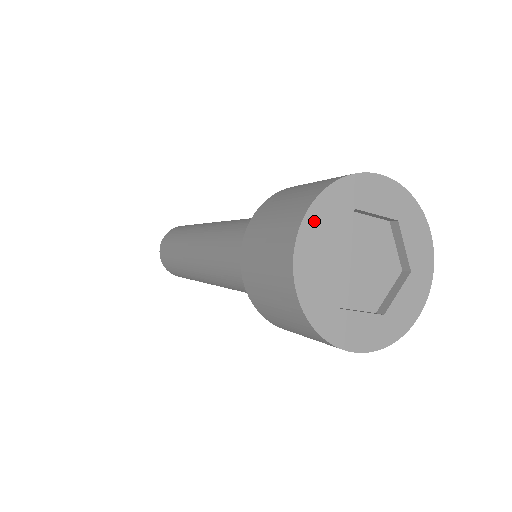
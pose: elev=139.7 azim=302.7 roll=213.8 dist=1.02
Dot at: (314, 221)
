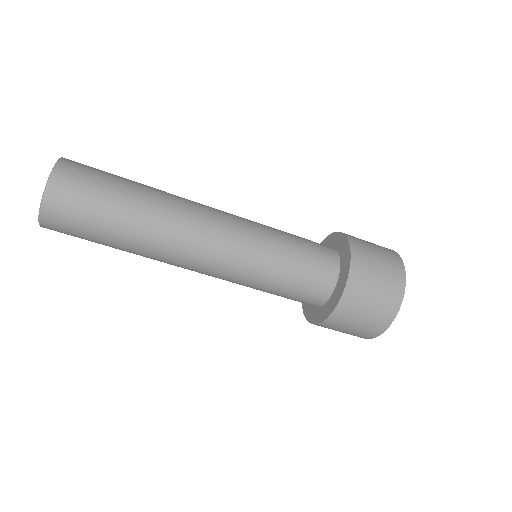
Dot at: (399, 301)
